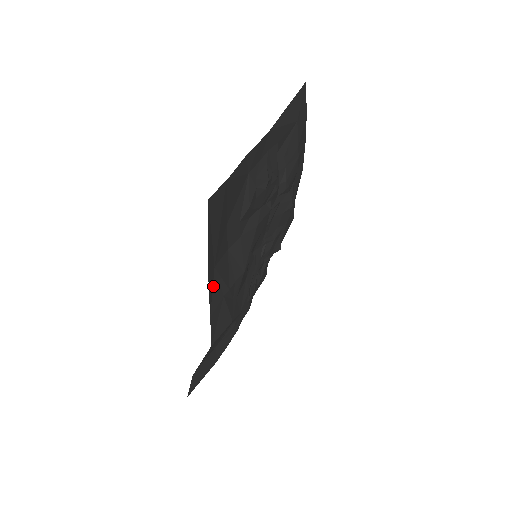
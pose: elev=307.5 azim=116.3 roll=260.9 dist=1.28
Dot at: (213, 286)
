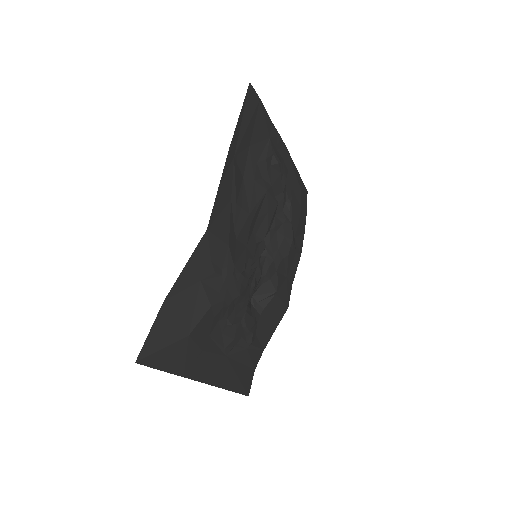
Dot at: (228, 169)
